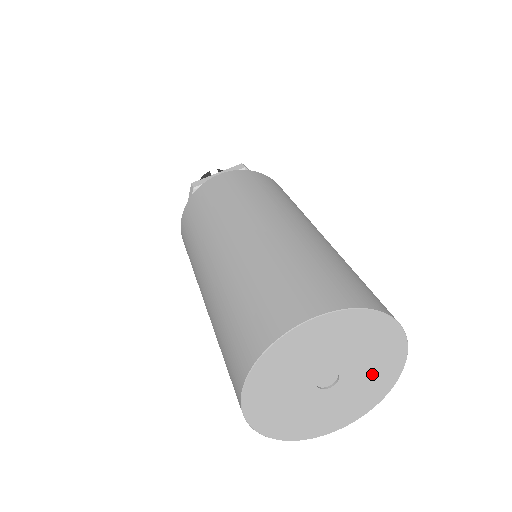
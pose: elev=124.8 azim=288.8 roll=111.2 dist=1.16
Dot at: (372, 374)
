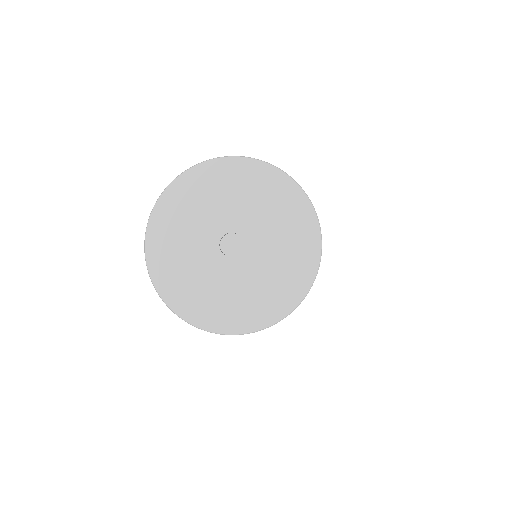
Dot at: (268, 280)
